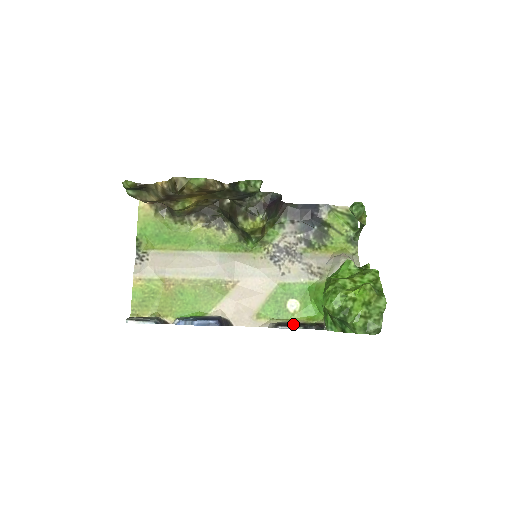
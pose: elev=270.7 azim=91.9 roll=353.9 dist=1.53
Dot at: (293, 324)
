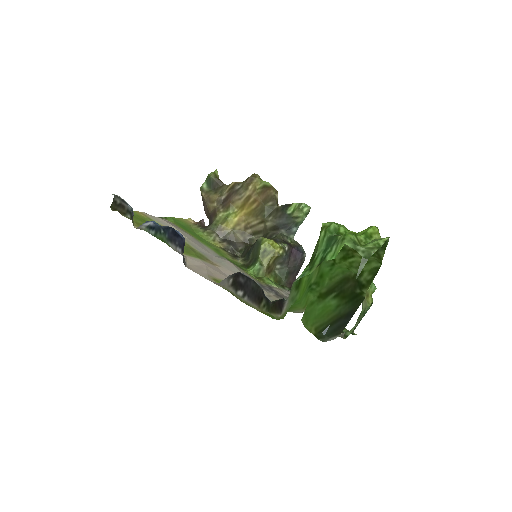
Dot at: (251, 289)
